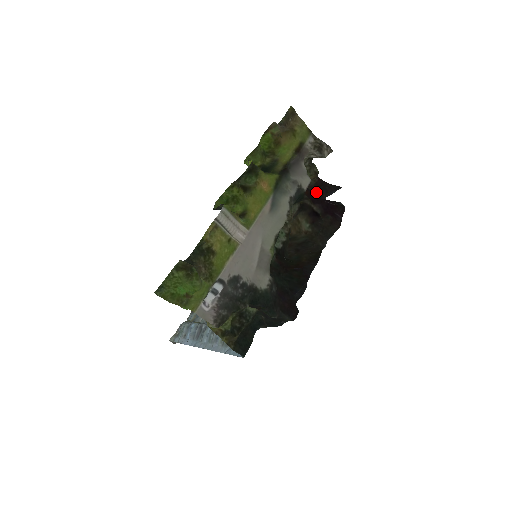
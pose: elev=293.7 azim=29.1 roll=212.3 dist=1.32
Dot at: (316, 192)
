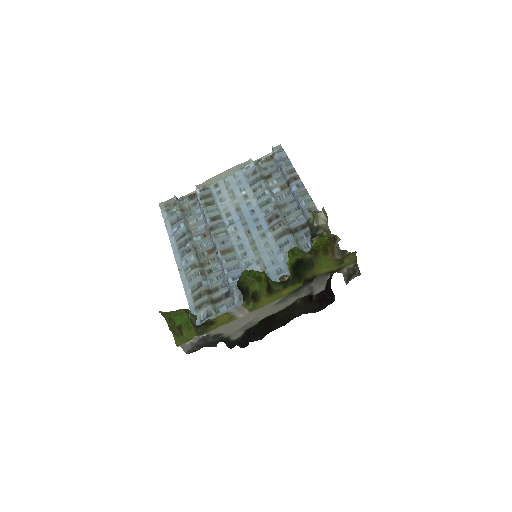
Dot at: occluded
